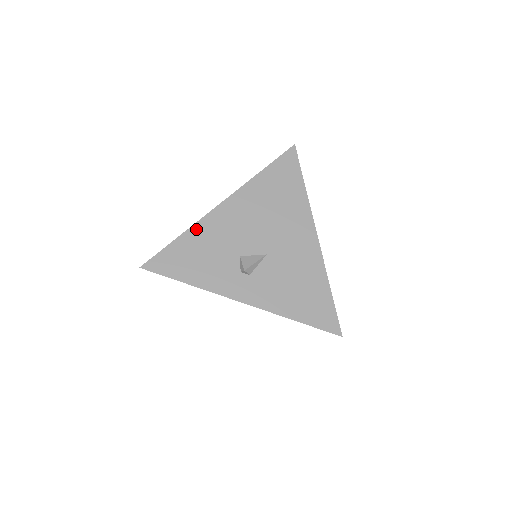
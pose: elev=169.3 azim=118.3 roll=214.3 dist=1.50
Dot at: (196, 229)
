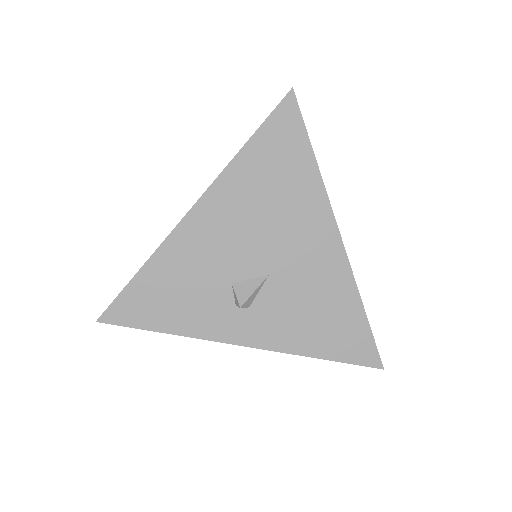
Dot at: (162, 254)
